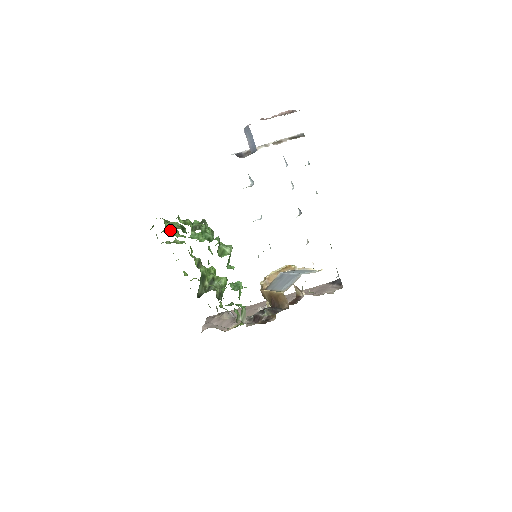
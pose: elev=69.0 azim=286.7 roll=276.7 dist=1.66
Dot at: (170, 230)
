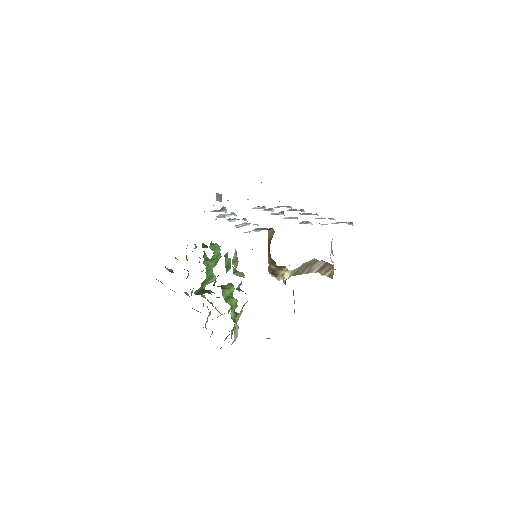
Dot at: occluded
